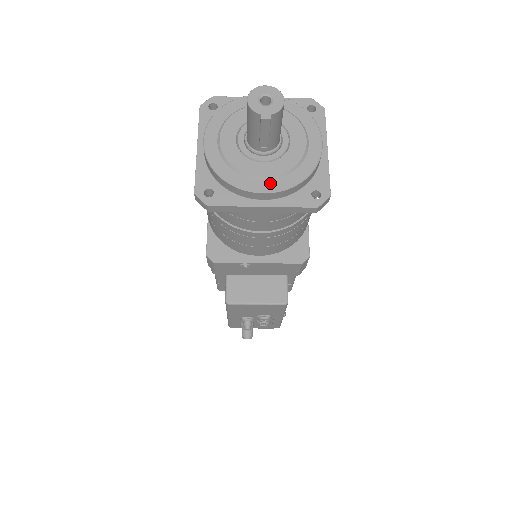
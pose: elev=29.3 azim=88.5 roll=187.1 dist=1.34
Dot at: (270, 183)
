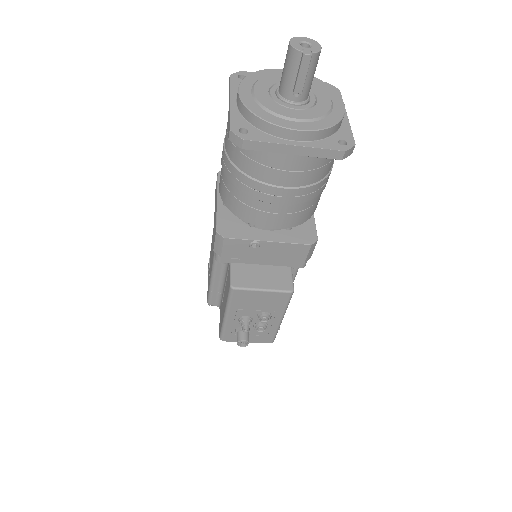
Dot at: (303, 124)
